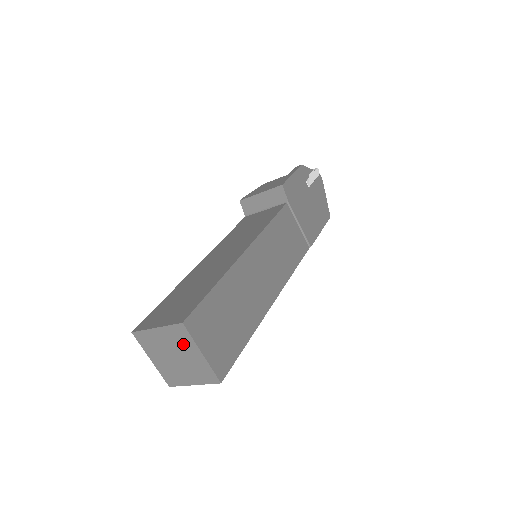
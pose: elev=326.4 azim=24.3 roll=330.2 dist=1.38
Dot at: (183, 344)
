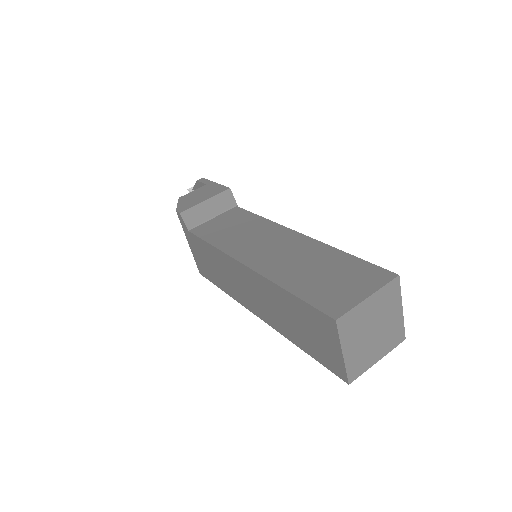
Dot at: (389, 305)
